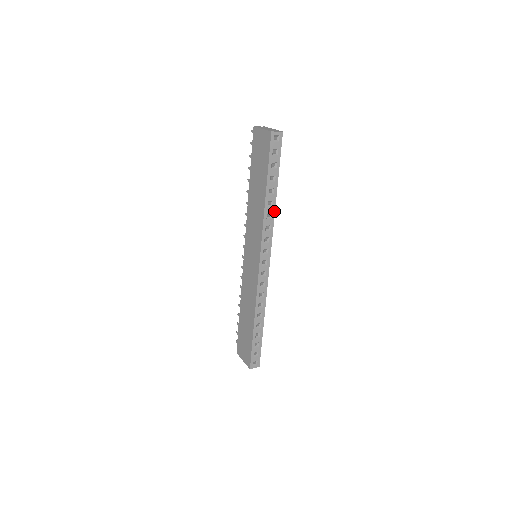
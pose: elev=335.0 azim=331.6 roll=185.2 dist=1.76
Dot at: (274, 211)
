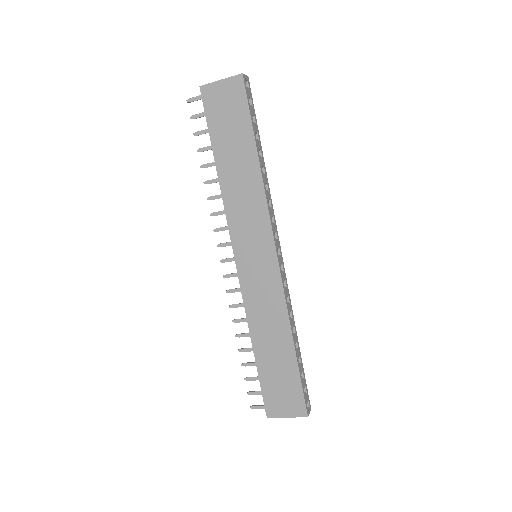
Dot at: (267, 180)
